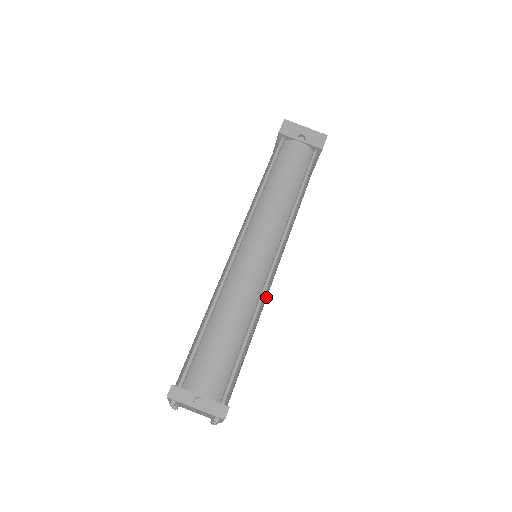
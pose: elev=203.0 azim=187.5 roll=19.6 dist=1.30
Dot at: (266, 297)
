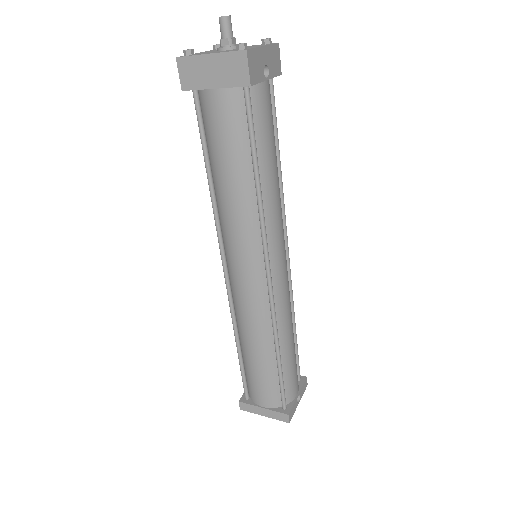
Dot at: occluded
